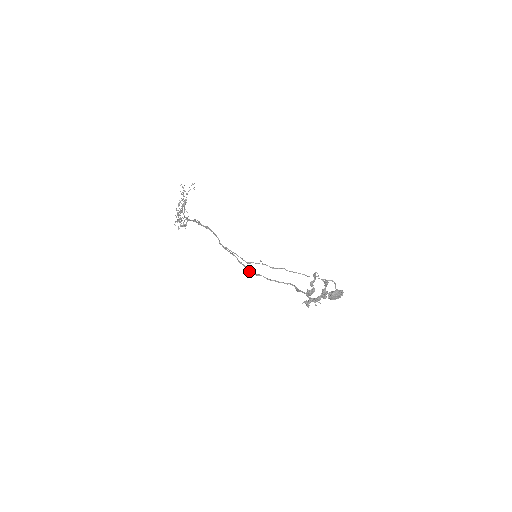
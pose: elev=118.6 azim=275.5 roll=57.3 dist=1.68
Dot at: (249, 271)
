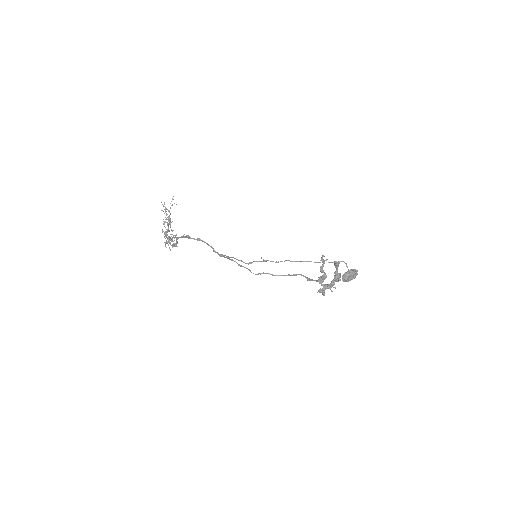
Dot at: occluded
